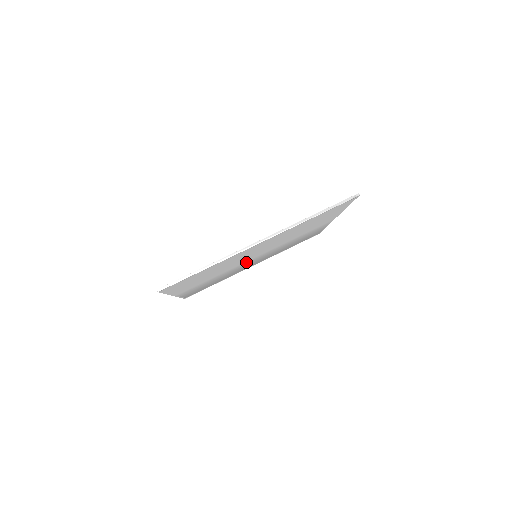
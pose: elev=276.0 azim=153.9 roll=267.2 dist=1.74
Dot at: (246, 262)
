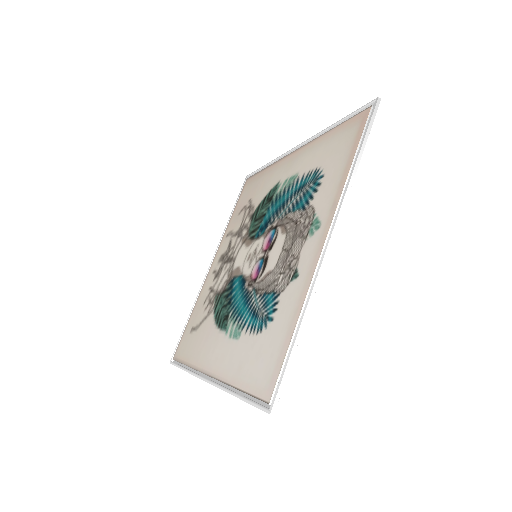
Dot at: (255, 242)
